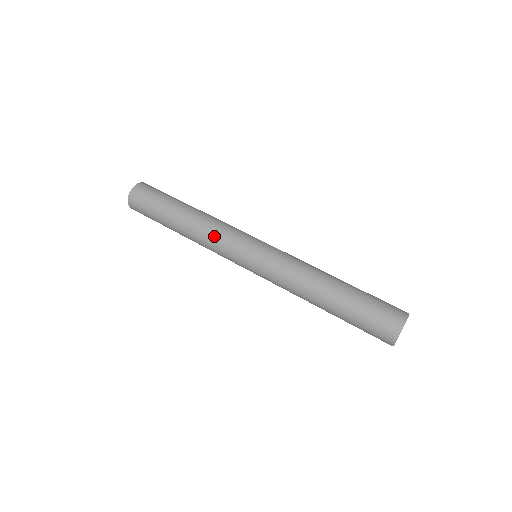
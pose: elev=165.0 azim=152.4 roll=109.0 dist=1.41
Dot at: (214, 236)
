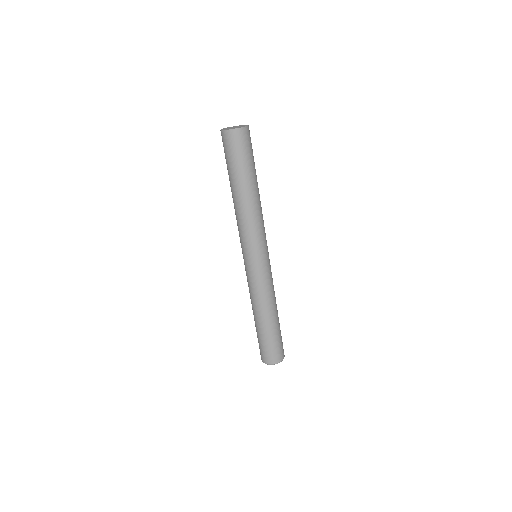
Dot at: (240, 227)
